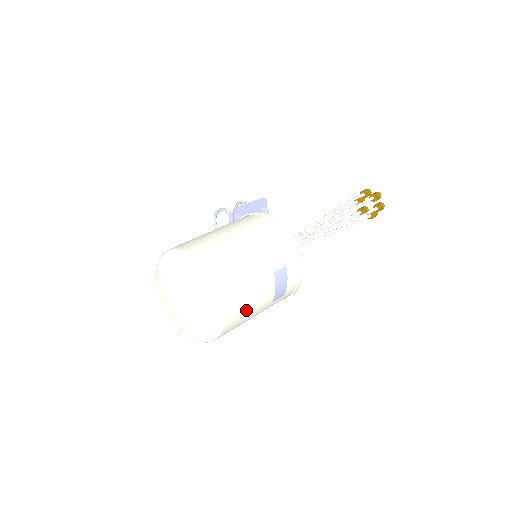
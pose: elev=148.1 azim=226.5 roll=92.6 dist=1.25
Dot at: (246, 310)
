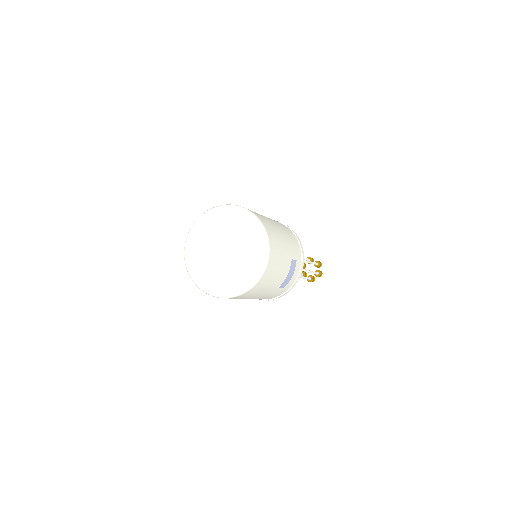
Dot at: (272, 277)
